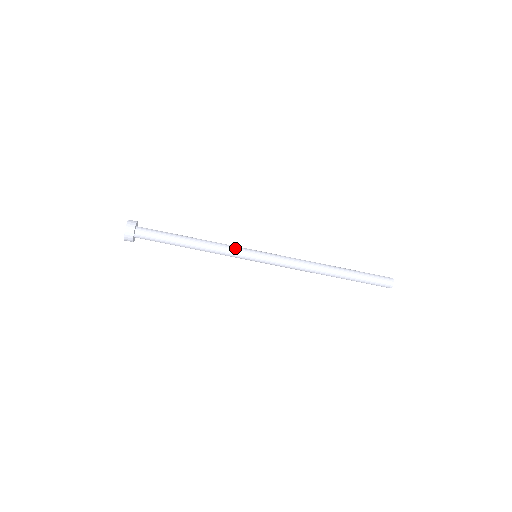
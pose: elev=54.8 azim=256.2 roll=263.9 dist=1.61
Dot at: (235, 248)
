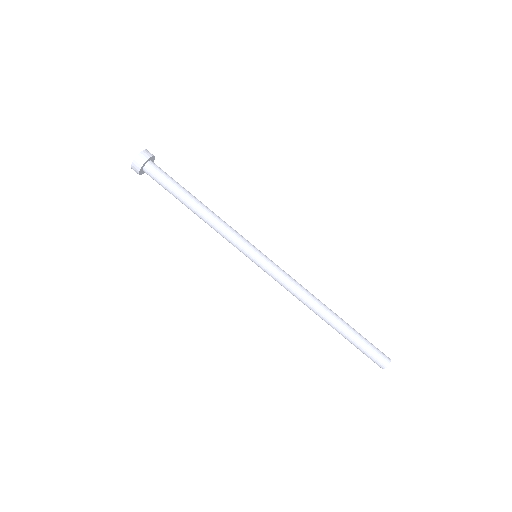
Dot at: occluded
